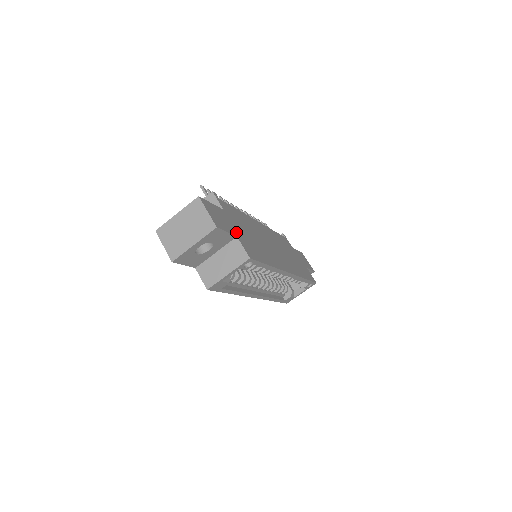
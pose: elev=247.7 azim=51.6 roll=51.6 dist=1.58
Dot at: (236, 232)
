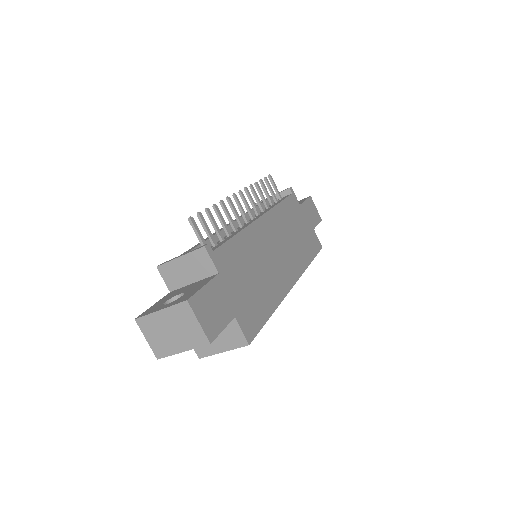
Dot at: (234, 307)
